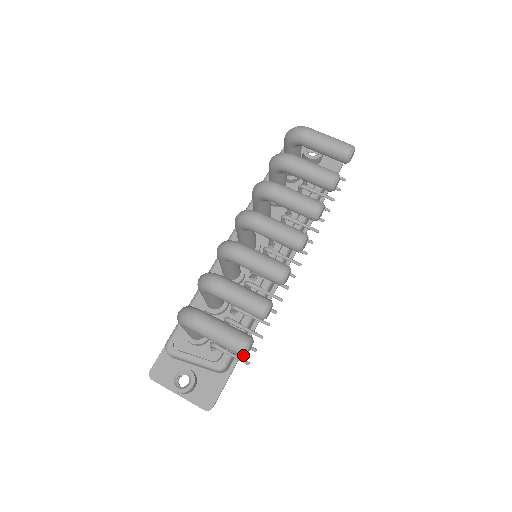
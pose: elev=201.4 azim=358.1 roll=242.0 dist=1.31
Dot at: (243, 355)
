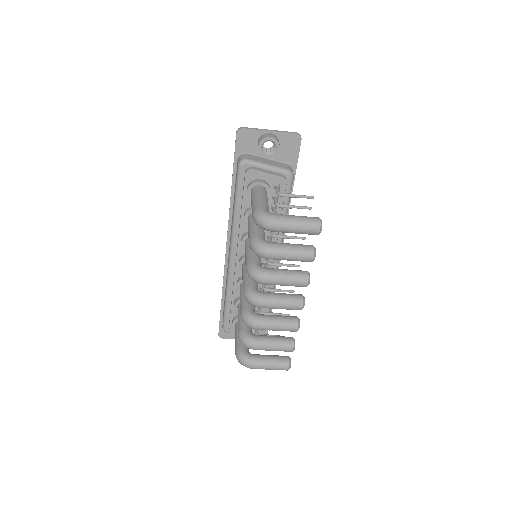
Dot at: occluded
